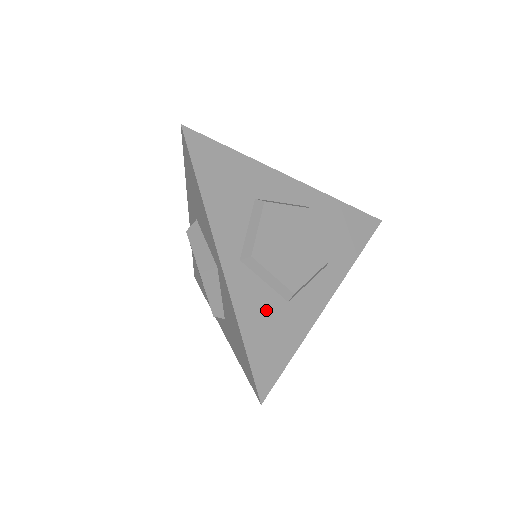
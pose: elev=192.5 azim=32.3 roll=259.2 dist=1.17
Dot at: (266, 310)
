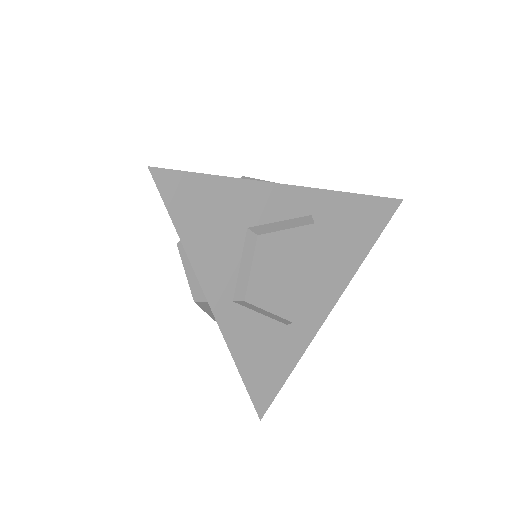
Dot at: (263, 340)
